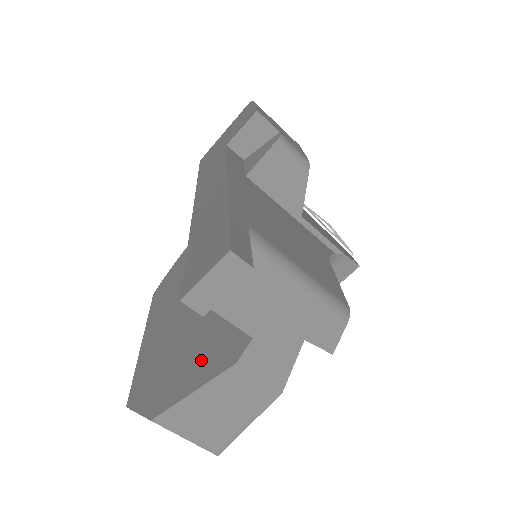
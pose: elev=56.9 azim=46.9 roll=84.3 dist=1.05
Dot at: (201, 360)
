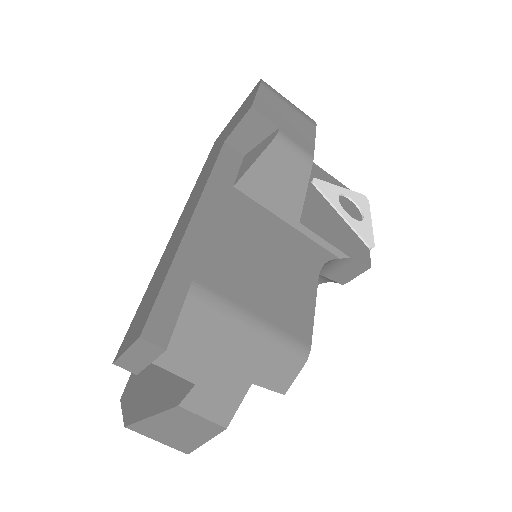
Dot at: (165, 384)
